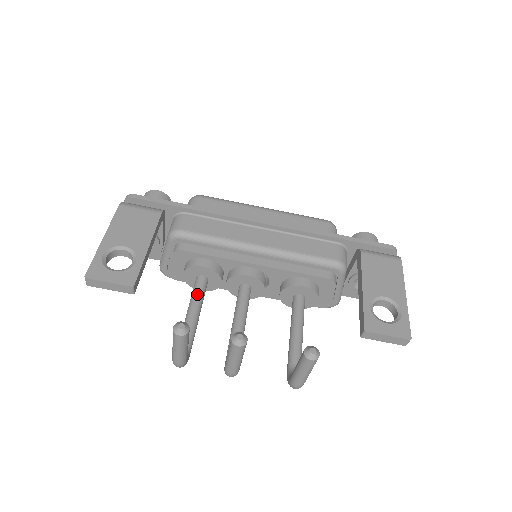
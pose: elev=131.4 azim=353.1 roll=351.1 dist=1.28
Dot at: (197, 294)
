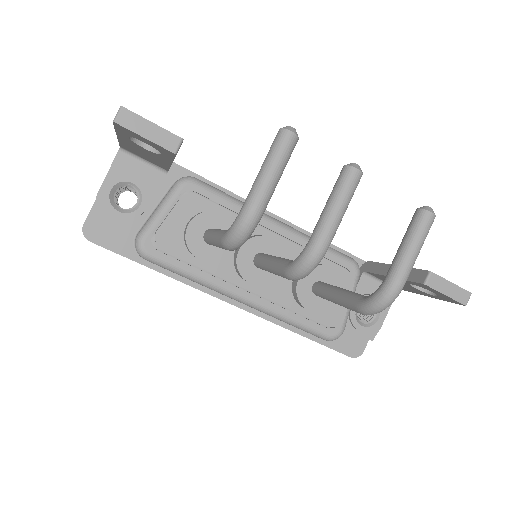
Dot at: occluded
